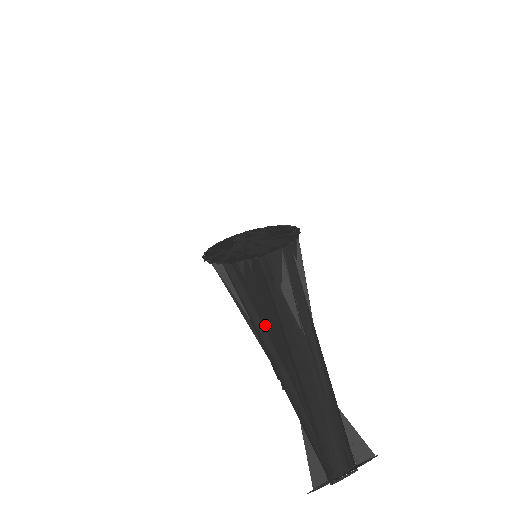
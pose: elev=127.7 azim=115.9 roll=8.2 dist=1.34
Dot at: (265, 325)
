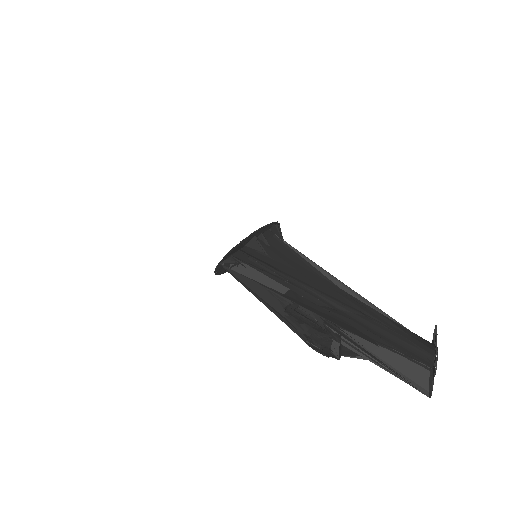
Dot at: (302, 278)
